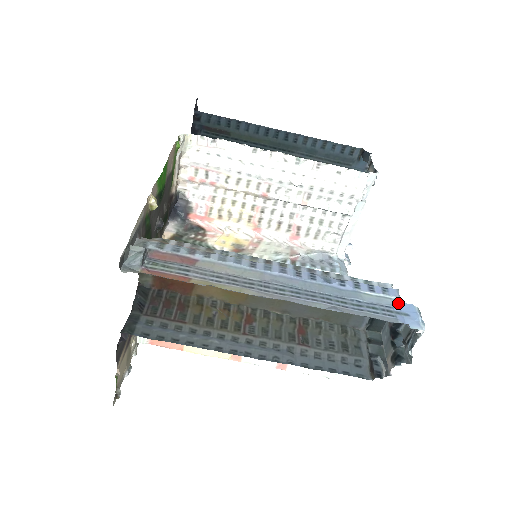
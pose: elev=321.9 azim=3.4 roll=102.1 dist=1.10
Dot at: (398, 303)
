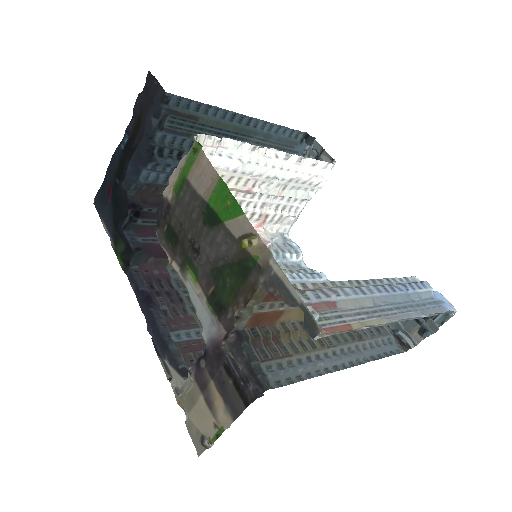
Dot at: (433, 293)
